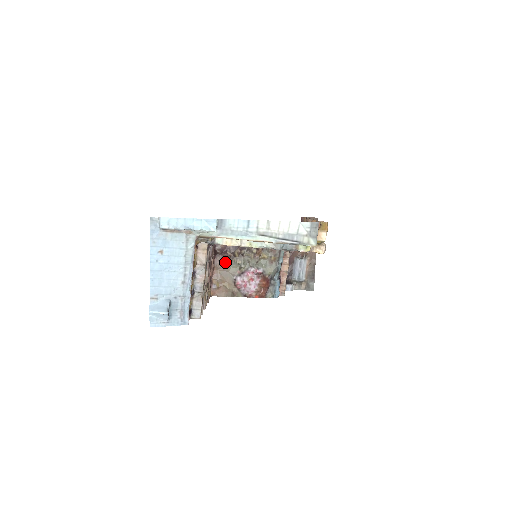
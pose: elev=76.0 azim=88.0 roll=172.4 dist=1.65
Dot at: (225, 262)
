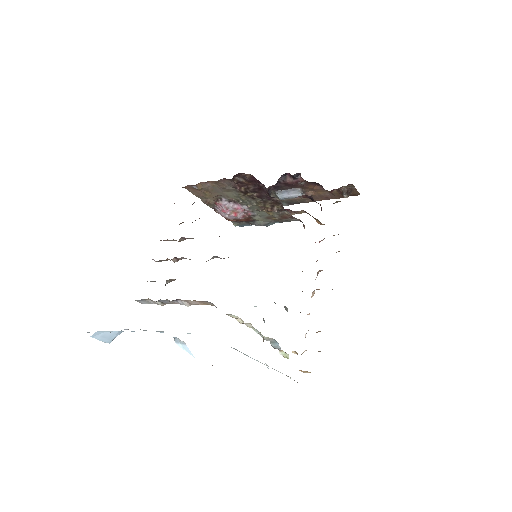
Dot at: (230, 187)
